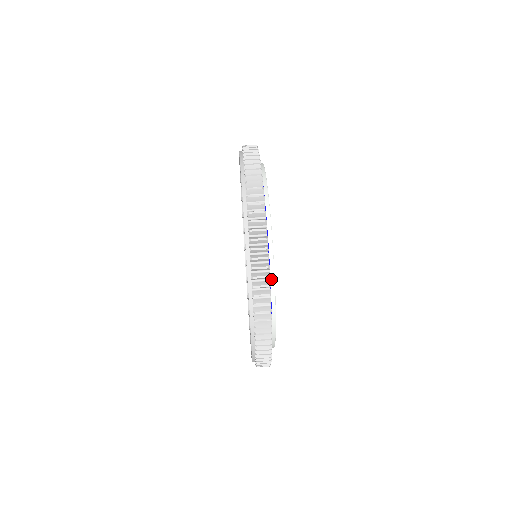
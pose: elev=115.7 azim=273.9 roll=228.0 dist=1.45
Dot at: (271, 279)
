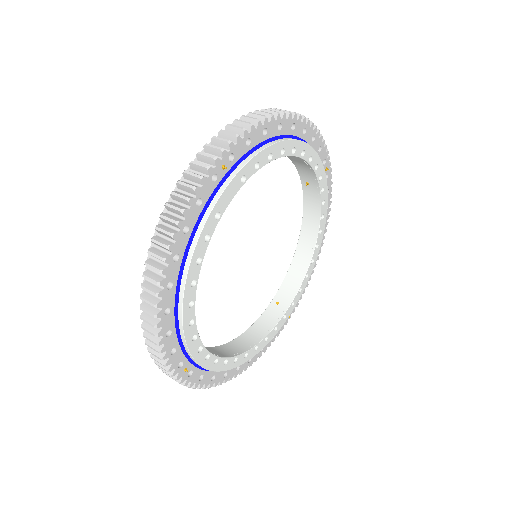
Dot at: (225, 166)
